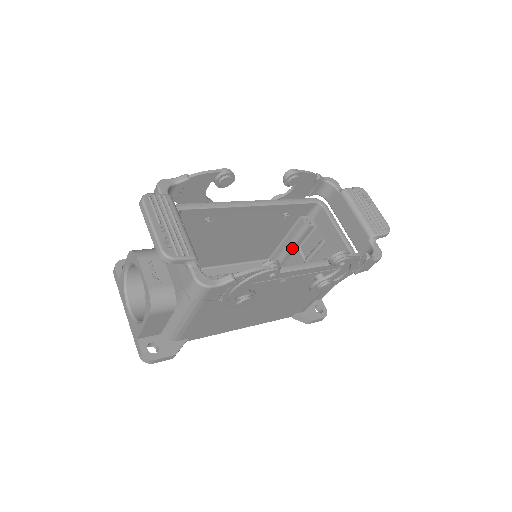
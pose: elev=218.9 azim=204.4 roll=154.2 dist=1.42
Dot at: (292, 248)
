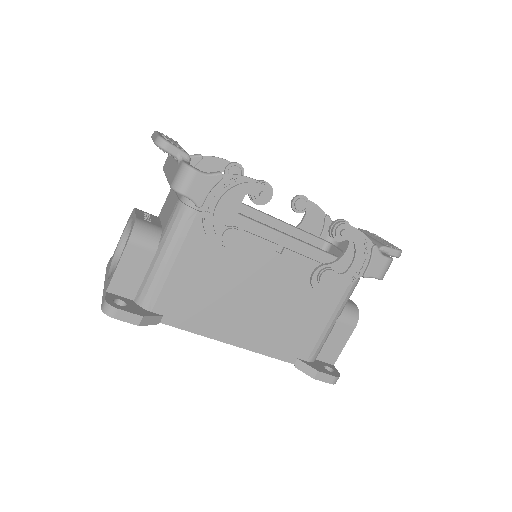
Dot at: occluded
